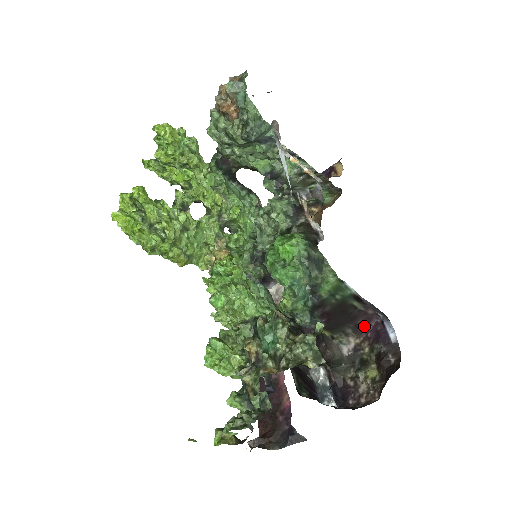
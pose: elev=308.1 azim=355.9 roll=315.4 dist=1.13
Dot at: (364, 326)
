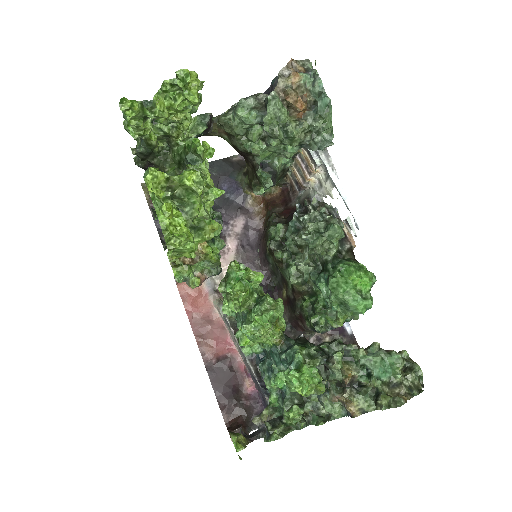
Dot at: occluded
